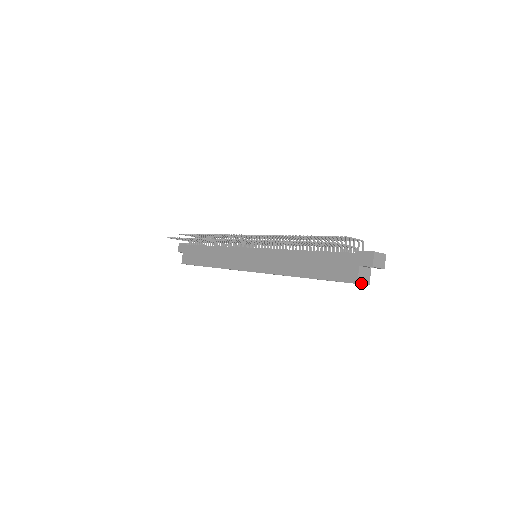
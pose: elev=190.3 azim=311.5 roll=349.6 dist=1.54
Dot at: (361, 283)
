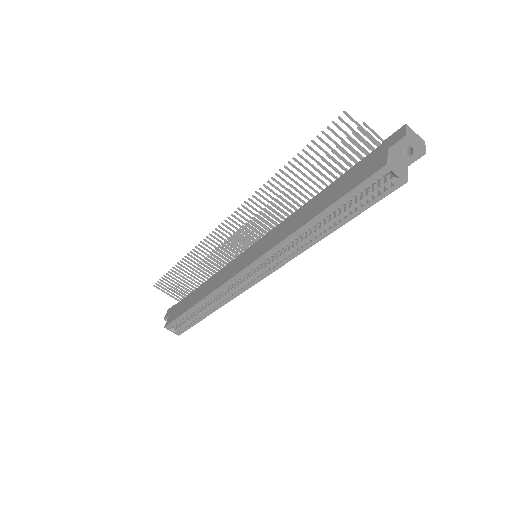
Dot at: (393, 169)
